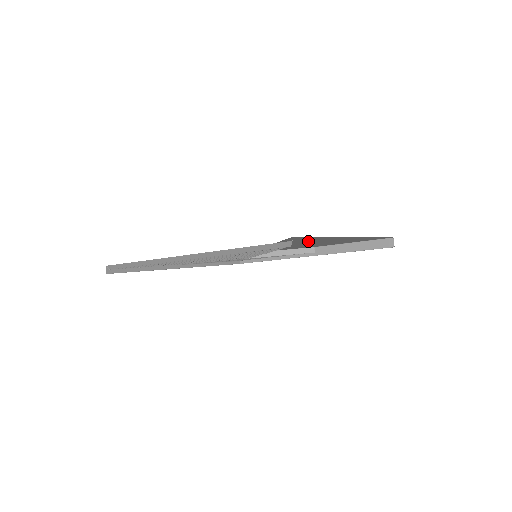
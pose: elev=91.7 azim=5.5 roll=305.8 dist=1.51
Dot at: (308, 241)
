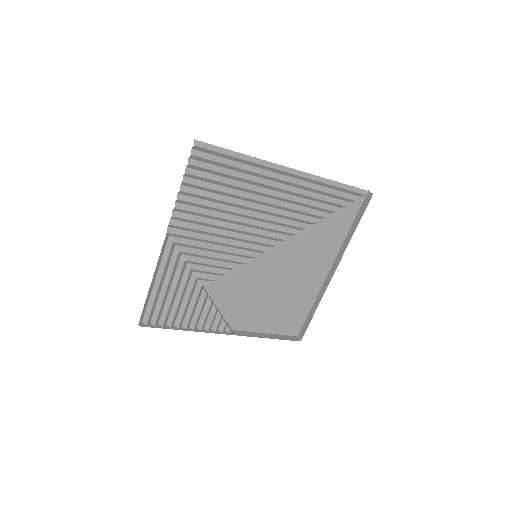
Dot at: (317, 247)
